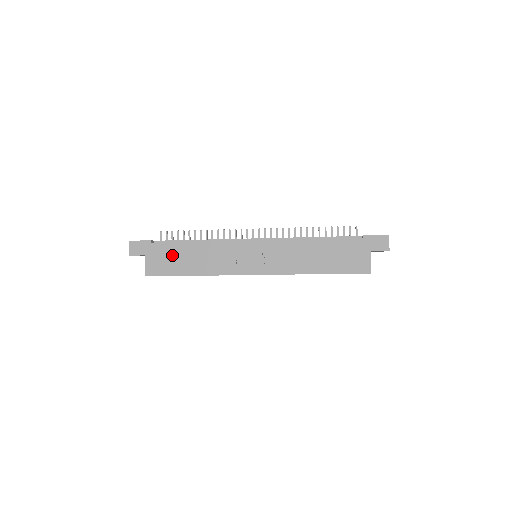
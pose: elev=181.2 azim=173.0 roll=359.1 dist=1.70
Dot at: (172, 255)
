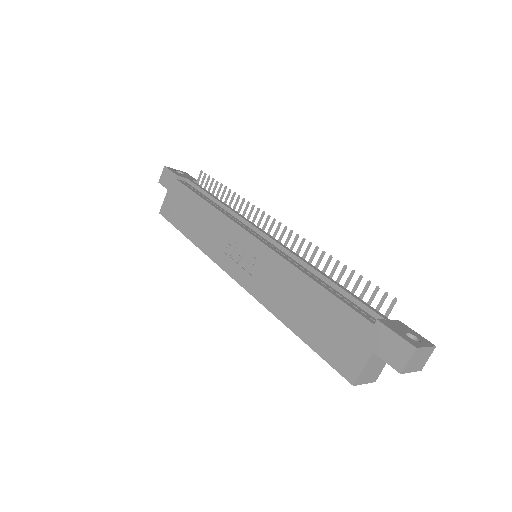
Dot at: (184, 203)
